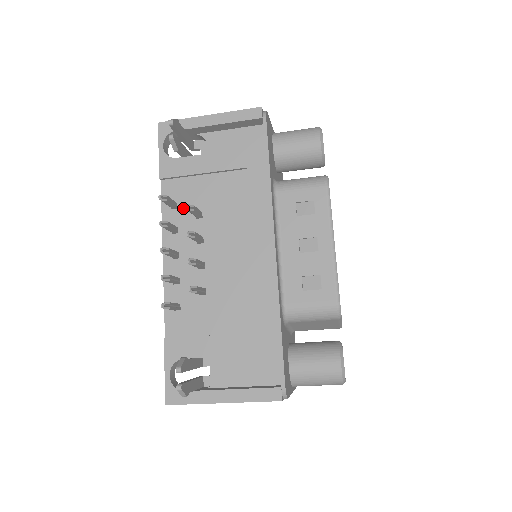
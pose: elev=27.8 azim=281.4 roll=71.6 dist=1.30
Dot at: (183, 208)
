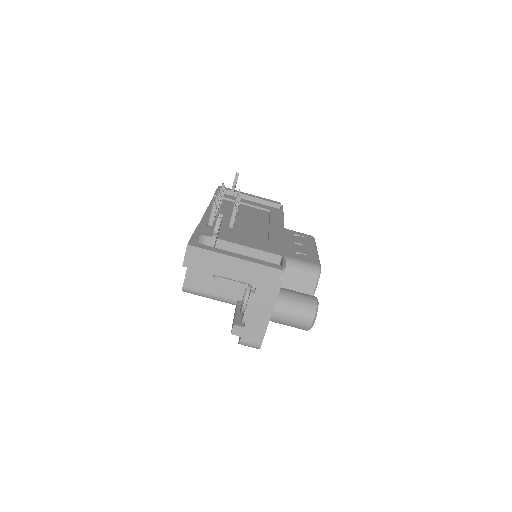
Dot at: (225, 206)
